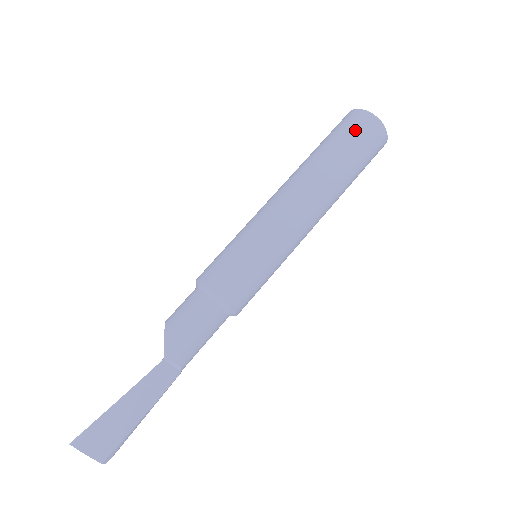
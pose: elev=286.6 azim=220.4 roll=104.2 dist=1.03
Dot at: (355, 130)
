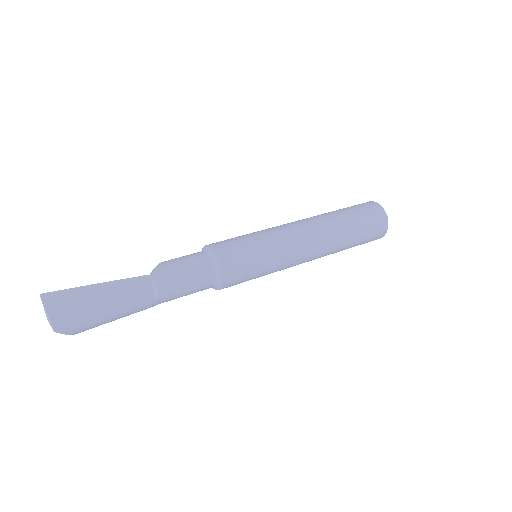
Dot at: (362, 207)
